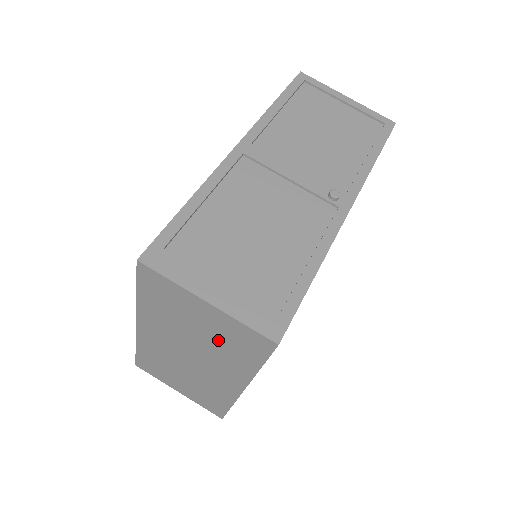
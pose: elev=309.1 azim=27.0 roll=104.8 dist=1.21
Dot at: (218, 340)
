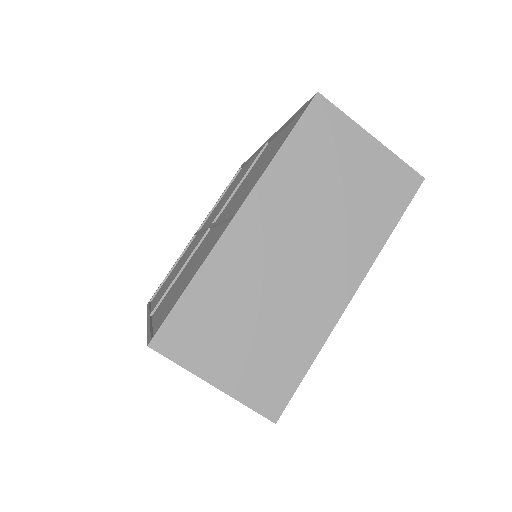
Dot at: (360, 197)
